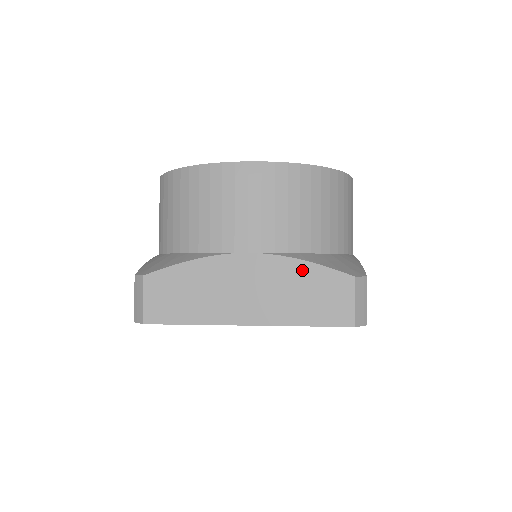
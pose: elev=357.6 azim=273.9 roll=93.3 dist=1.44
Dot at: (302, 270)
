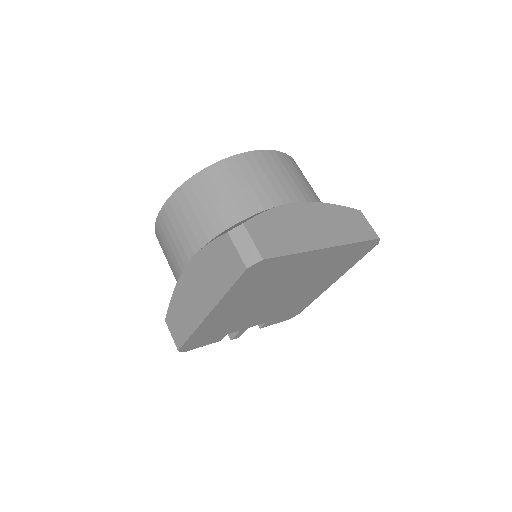
Dot at: (334, 209)
